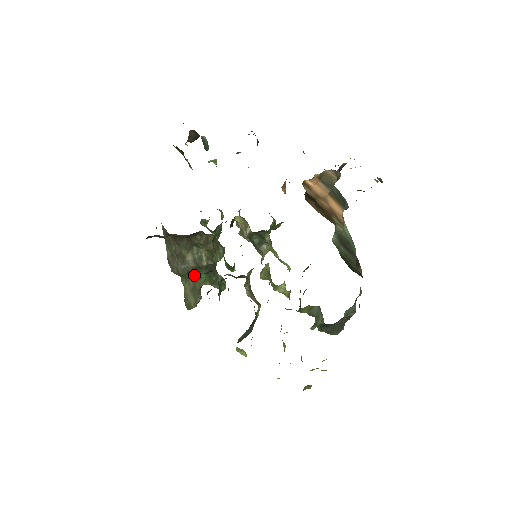
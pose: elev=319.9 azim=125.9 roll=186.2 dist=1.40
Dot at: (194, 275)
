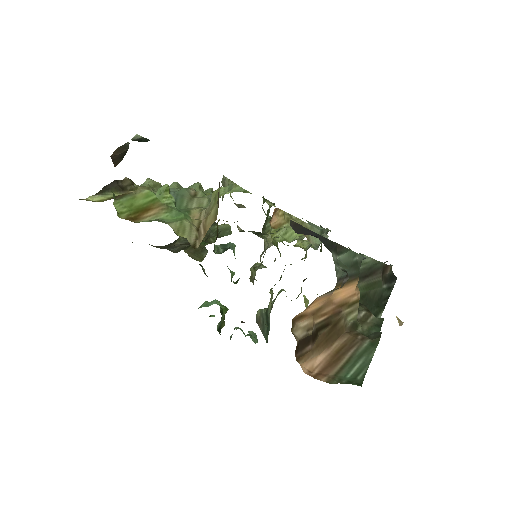
Dot at: occluded
